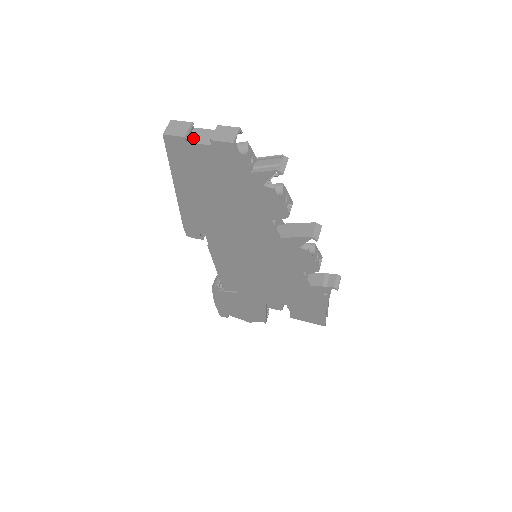
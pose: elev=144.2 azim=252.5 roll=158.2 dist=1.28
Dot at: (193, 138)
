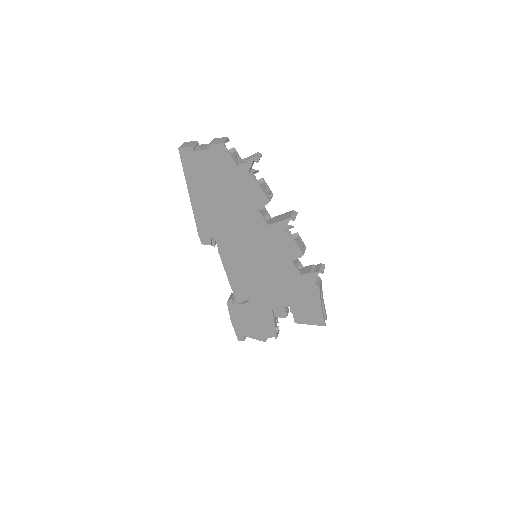
Dot at: (198, 148)
